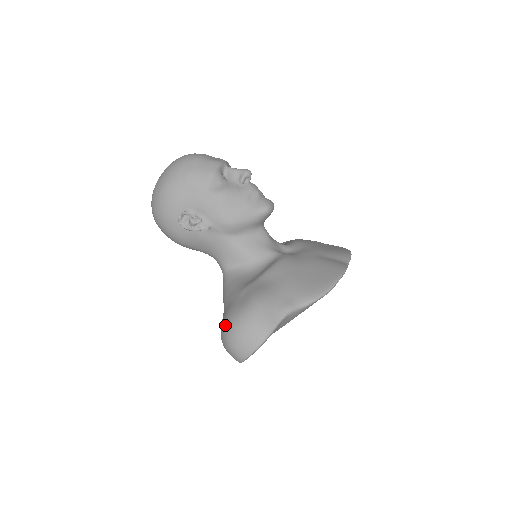
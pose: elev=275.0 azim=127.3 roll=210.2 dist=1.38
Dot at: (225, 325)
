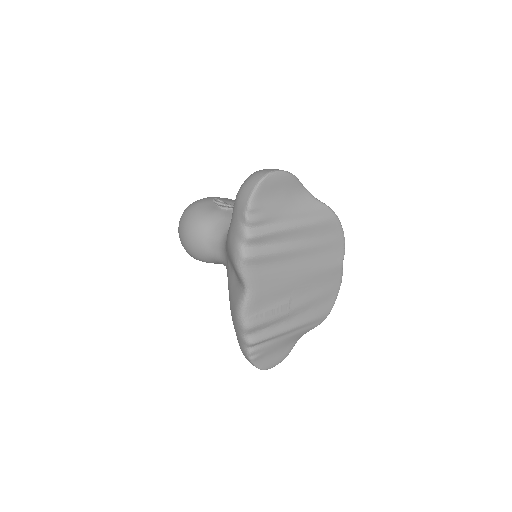
Dot at: occluded
